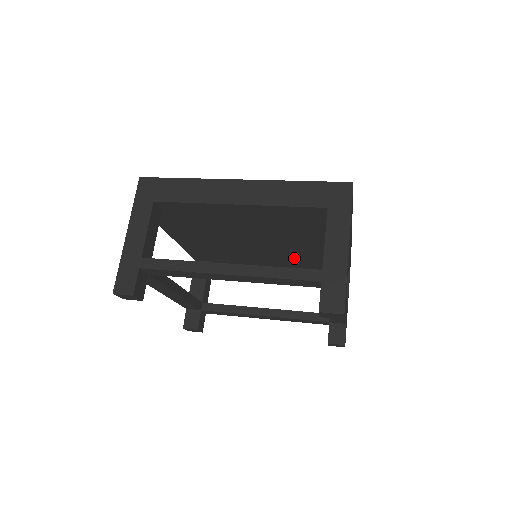
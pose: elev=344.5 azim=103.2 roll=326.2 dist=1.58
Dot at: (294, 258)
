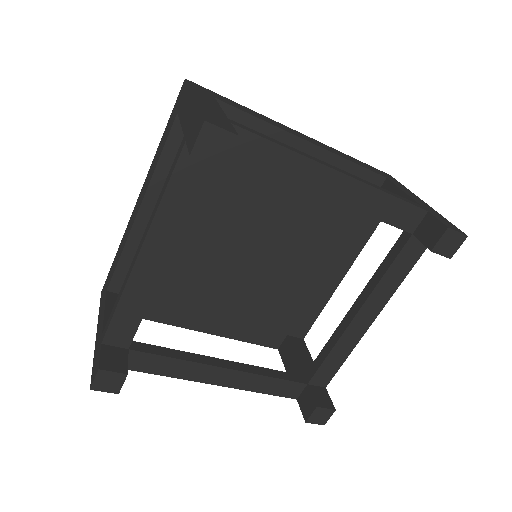
Dot at: (264, 297)
